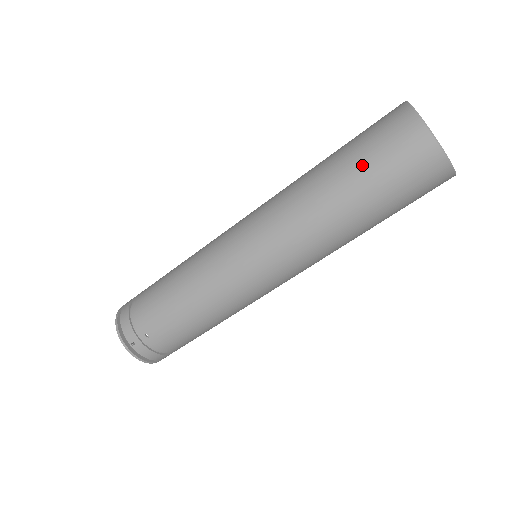
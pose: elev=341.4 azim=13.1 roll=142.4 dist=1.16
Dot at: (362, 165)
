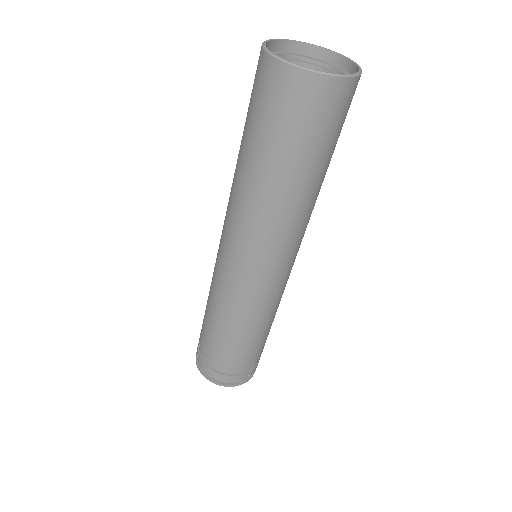
Dot at: occluded
